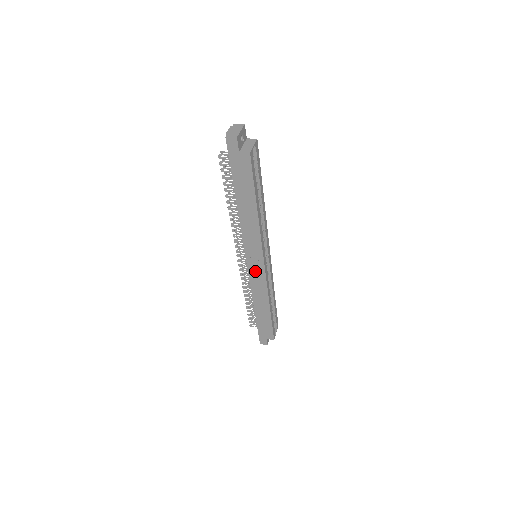
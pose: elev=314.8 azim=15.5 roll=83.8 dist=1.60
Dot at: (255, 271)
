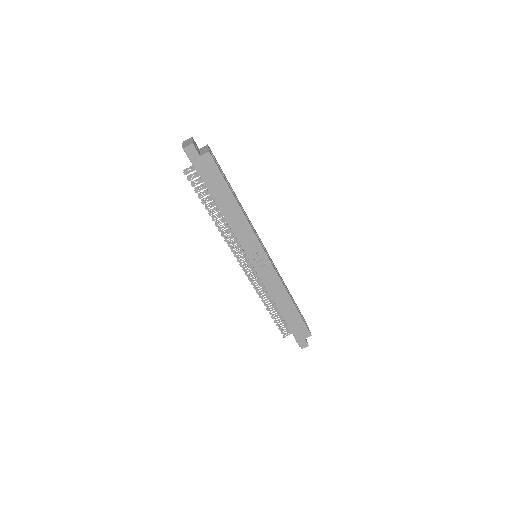
Dot at: (263, 269)
